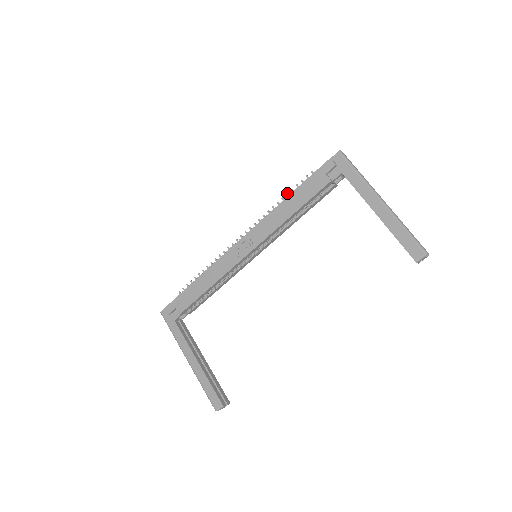
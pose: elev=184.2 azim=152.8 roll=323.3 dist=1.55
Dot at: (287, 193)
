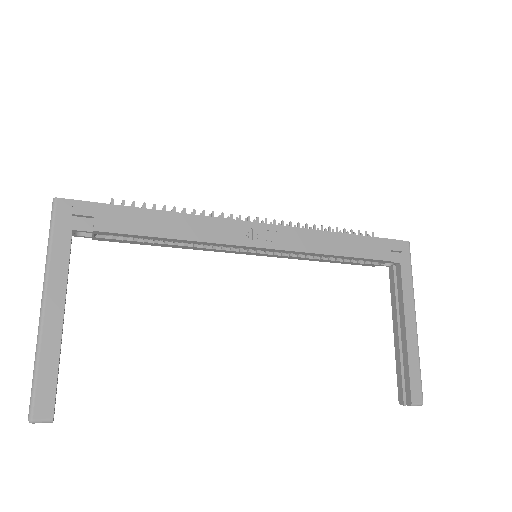
Dot at: occluded
